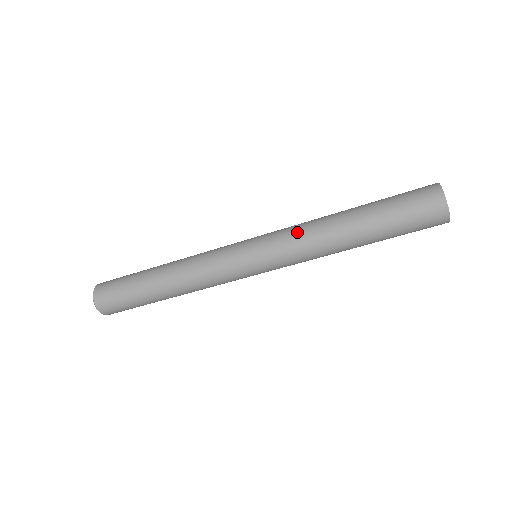
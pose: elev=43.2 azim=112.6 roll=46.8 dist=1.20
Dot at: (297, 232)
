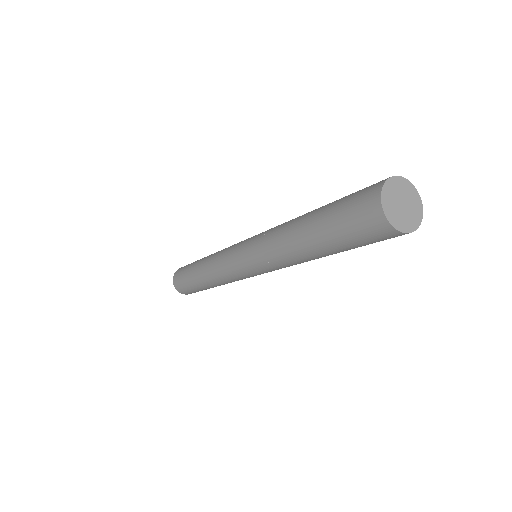
Dot at: (270, 257)
